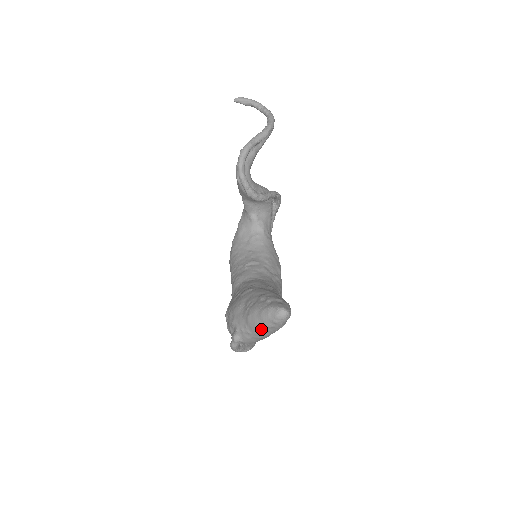
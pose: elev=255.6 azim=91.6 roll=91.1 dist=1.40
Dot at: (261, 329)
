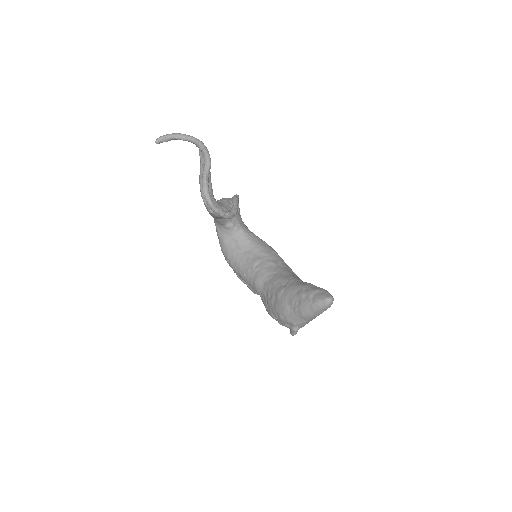
Dot at: (316, 316)
